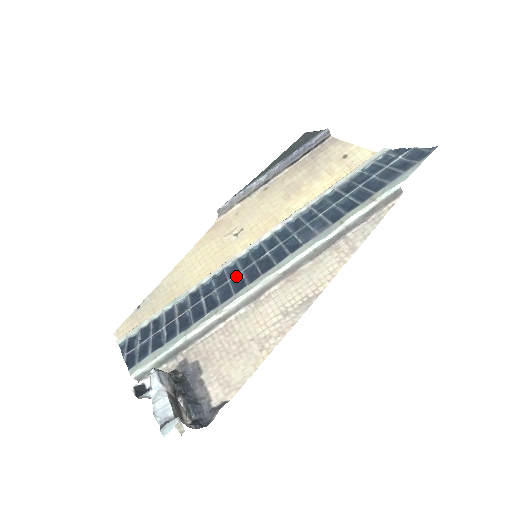
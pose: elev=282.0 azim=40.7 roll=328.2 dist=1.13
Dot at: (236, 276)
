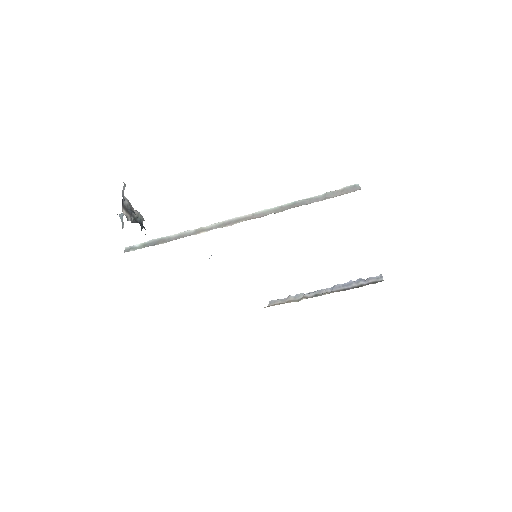
Dot at: occluded
